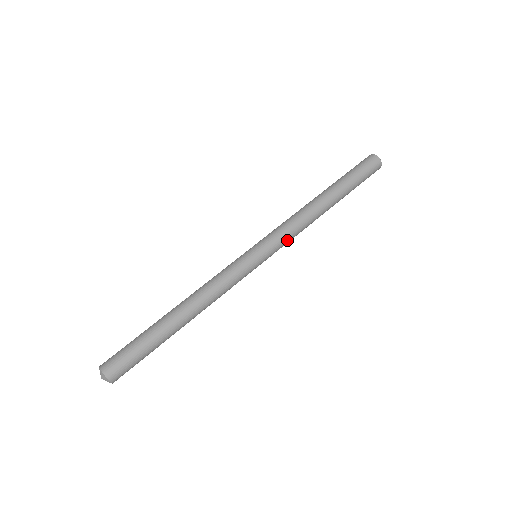
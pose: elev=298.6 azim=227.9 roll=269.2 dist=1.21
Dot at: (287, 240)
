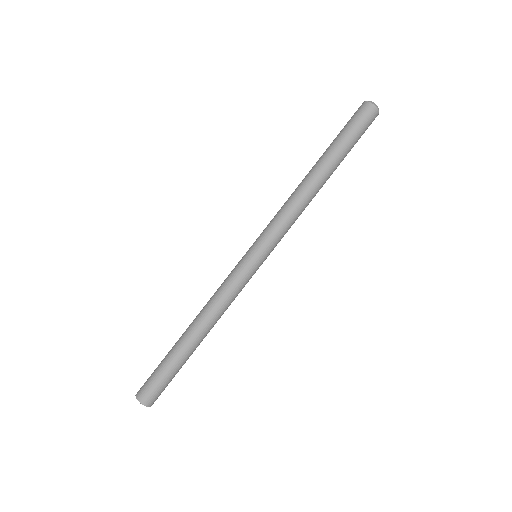
Dot at: (284, 232)
